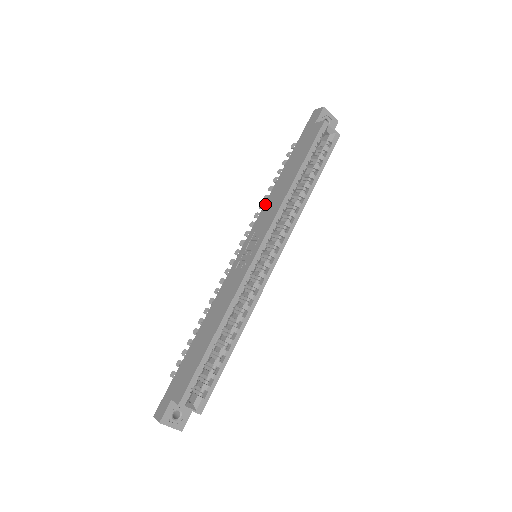
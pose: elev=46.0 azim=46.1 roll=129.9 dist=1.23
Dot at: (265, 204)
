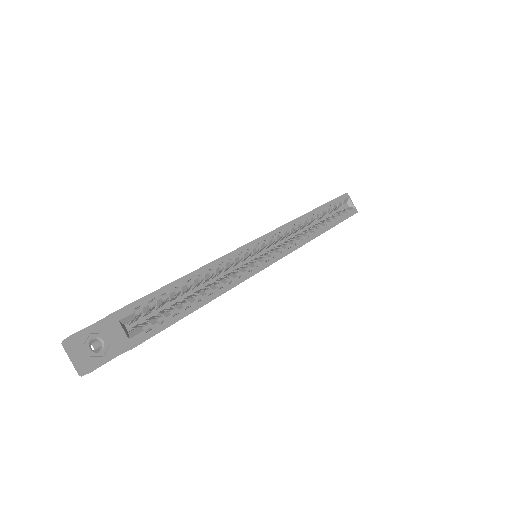
Dot at: occluded
